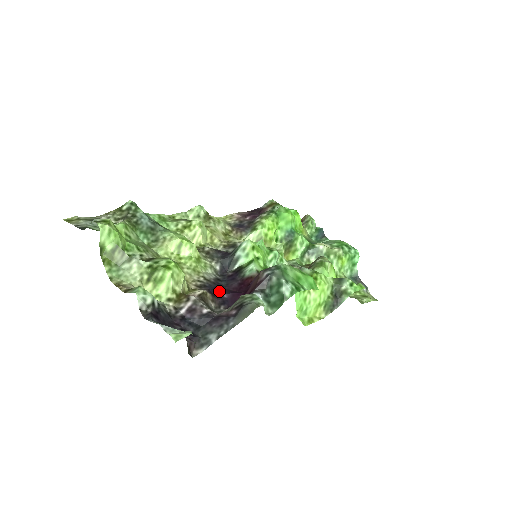
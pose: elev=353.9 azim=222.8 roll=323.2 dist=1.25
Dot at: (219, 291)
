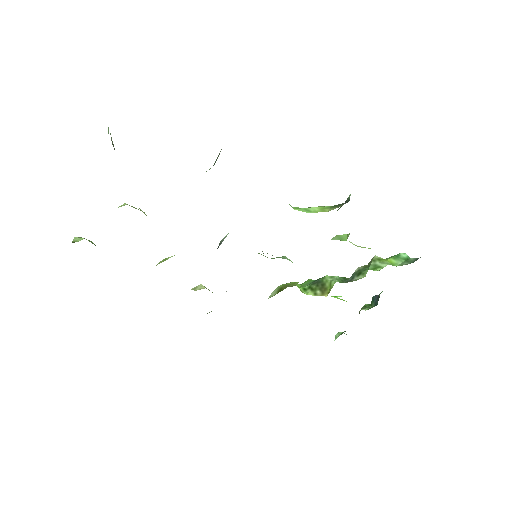
Dot at: occluded
